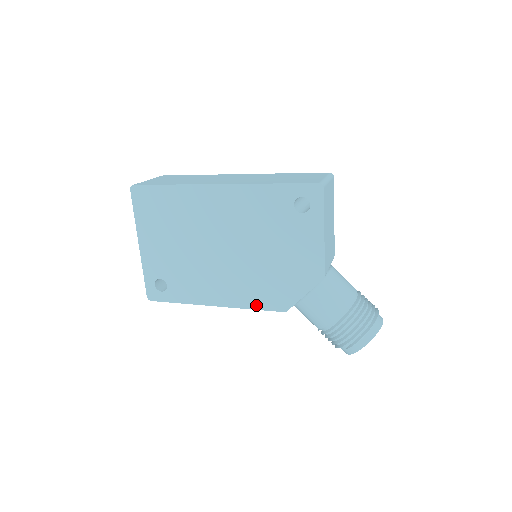
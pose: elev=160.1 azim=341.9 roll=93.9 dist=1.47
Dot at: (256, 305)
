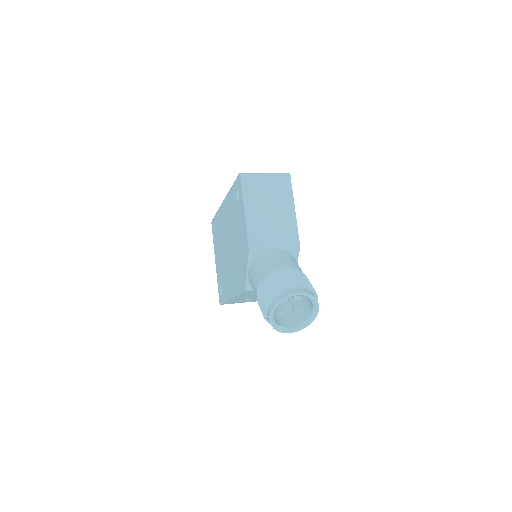
Dot at: (238, 290)
